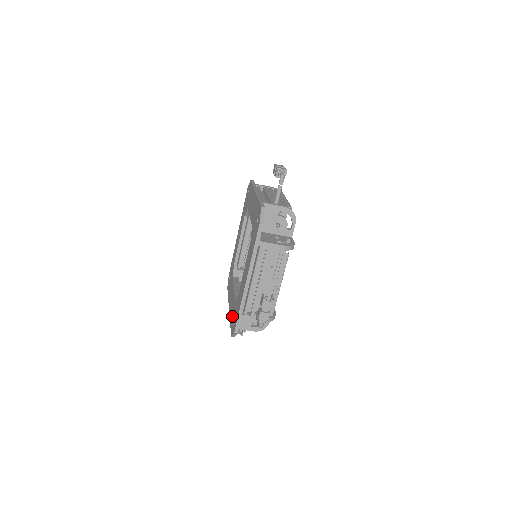
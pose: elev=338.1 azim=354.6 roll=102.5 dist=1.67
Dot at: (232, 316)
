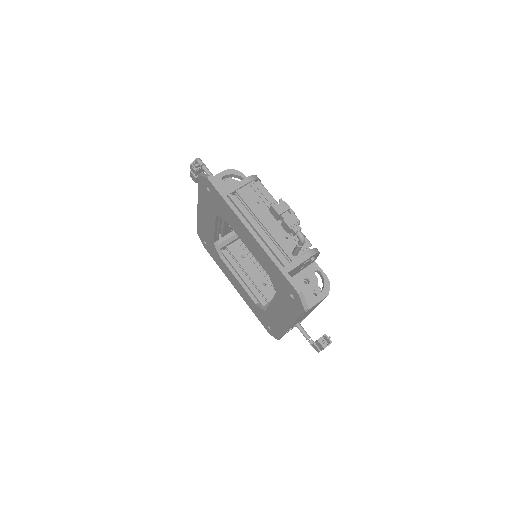
Dot at: (289, 306)
